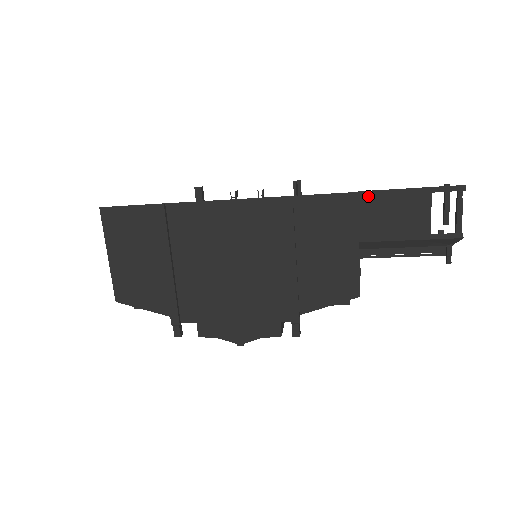
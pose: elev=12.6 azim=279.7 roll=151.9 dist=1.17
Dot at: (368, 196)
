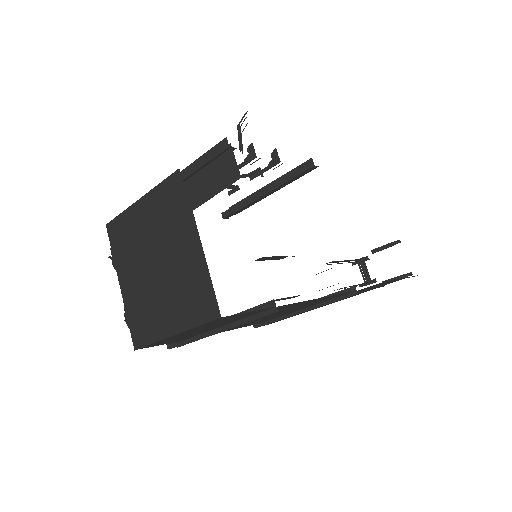
Dot at: occluded
